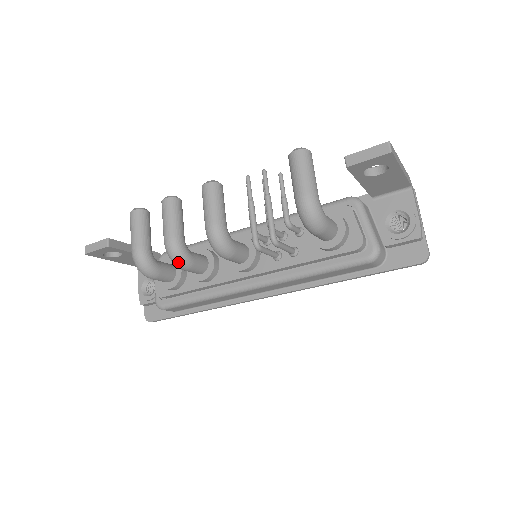
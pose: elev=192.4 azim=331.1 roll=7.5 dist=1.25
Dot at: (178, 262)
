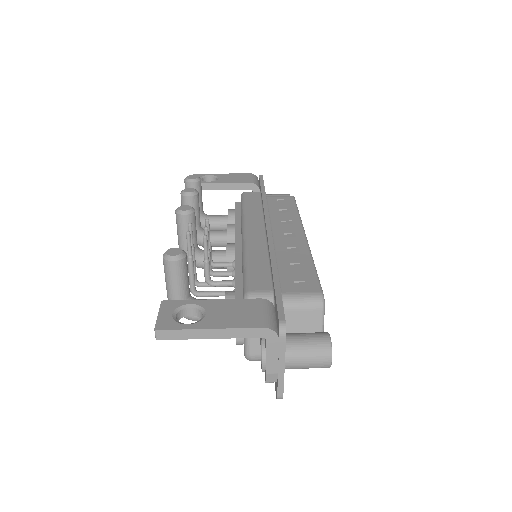
Dot at: occluded
